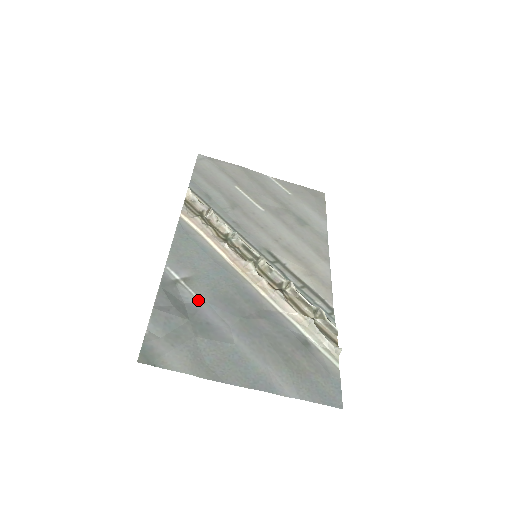
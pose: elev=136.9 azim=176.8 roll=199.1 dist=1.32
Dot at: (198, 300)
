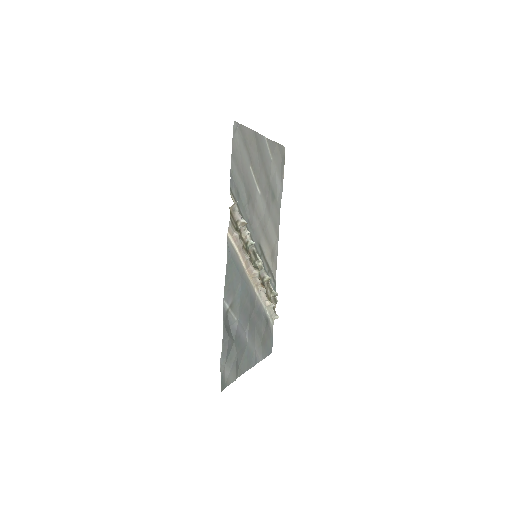
Dot at: (235, 320)
